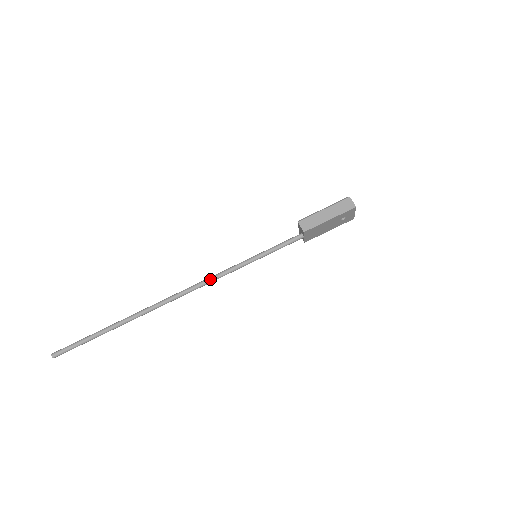
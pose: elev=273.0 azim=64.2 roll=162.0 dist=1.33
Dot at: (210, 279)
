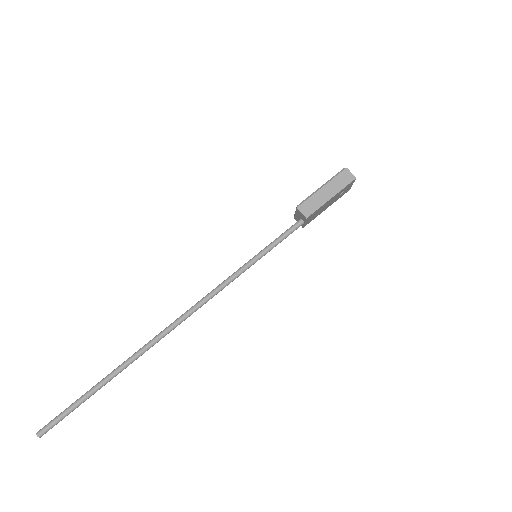
Dot at: (210, 295)
